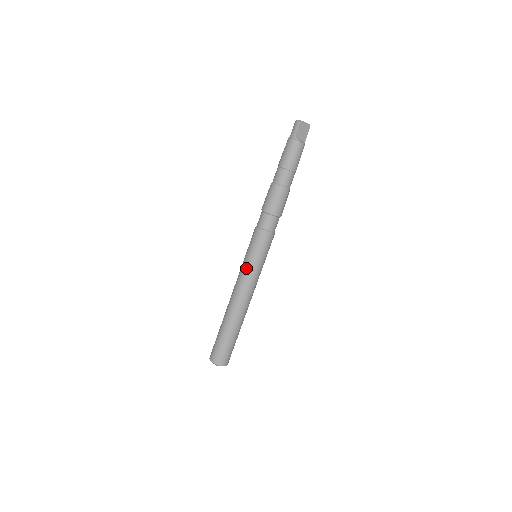
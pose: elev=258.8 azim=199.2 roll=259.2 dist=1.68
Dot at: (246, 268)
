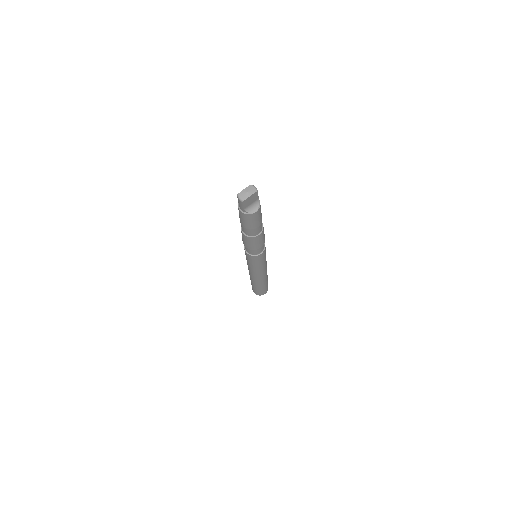
Dot at: (251, 268)
